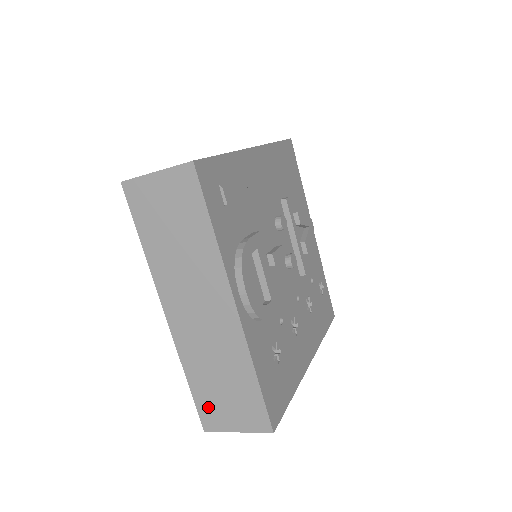
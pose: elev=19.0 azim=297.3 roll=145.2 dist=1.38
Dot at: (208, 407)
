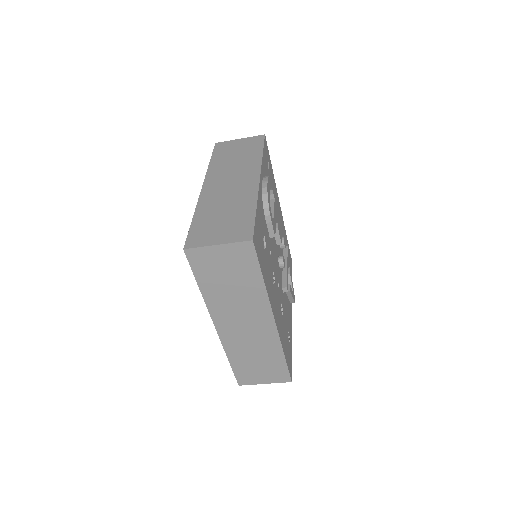
Dot at: (200, 232)
